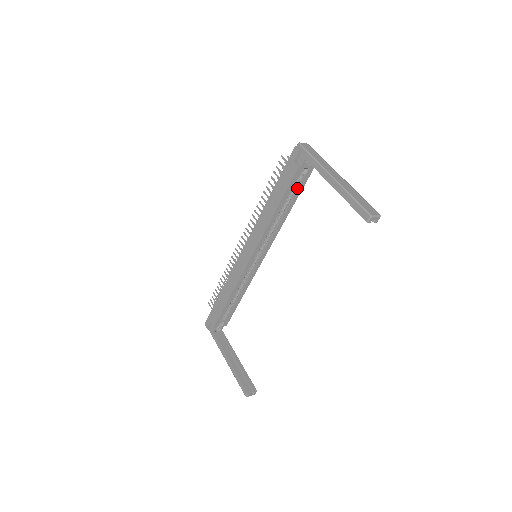
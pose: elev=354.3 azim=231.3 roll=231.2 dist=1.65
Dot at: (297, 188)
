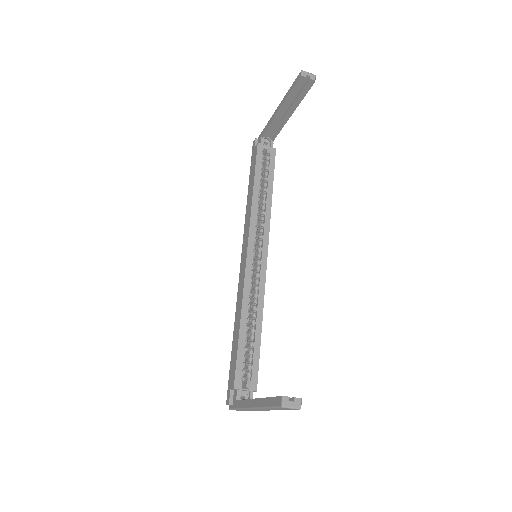
Dot at: (268, 169)
